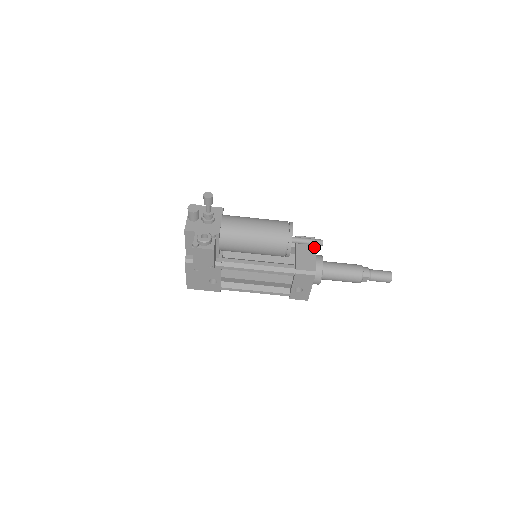
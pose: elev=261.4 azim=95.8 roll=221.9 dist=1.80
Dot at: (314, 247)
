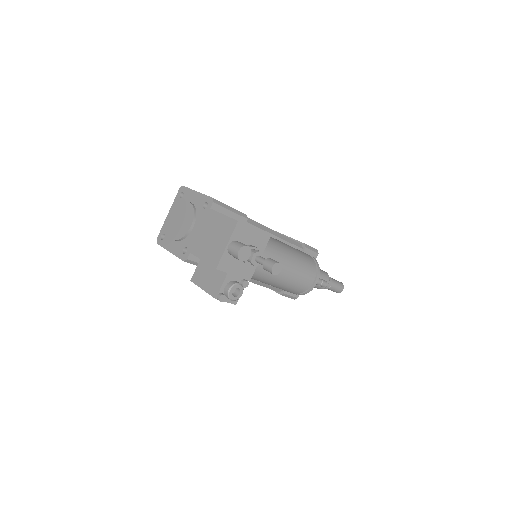
Dot at: occluded
